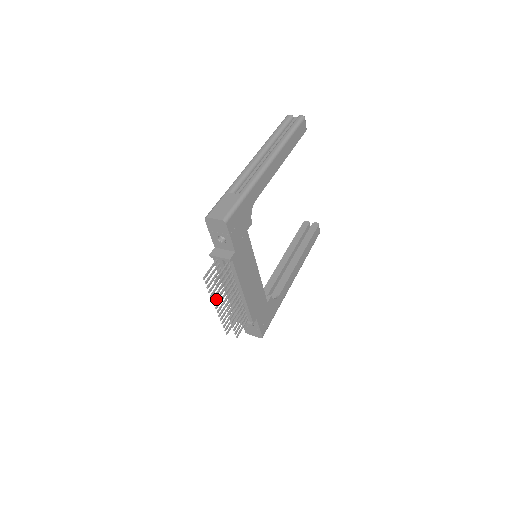
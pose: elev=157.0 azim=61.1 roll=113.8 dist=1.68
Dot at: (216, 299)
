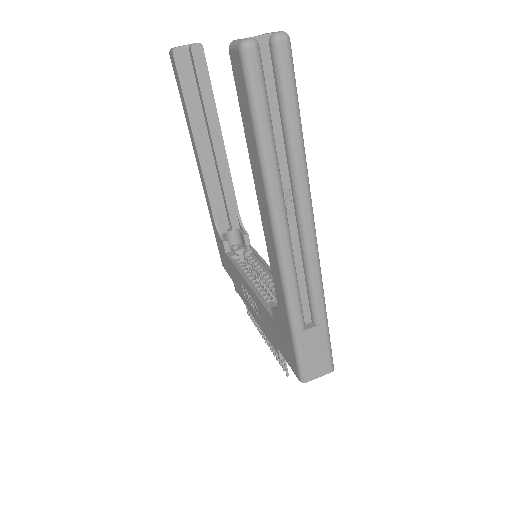
Dot at: (267, 342)
